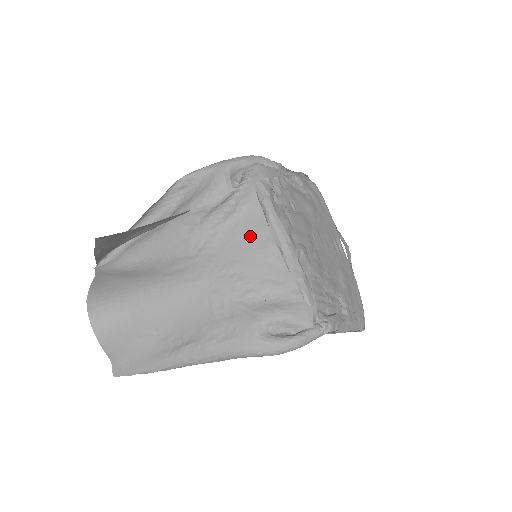
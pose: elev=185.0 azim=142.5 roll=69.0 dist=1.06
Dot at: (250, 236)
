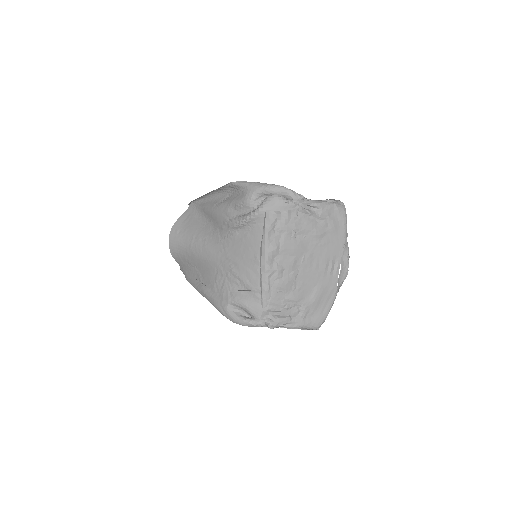
Dot at: (249, 246)
